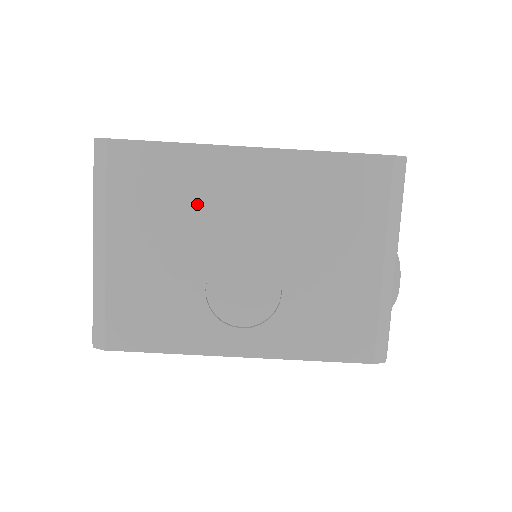
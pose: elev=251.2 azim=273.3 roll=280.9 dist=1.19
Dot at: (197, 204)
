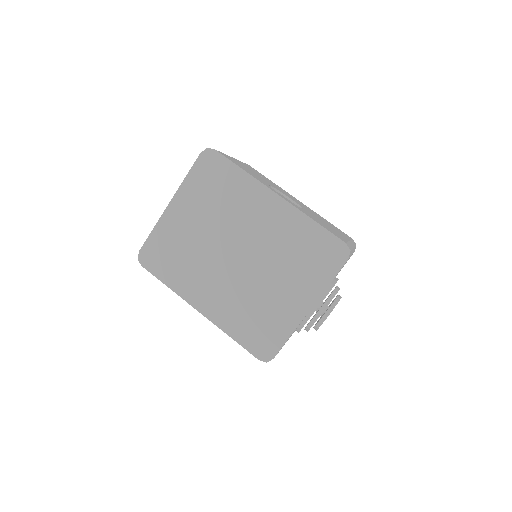
Dot at: occluded
